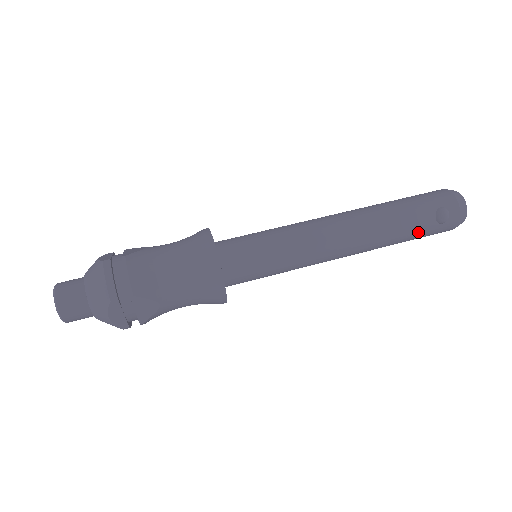
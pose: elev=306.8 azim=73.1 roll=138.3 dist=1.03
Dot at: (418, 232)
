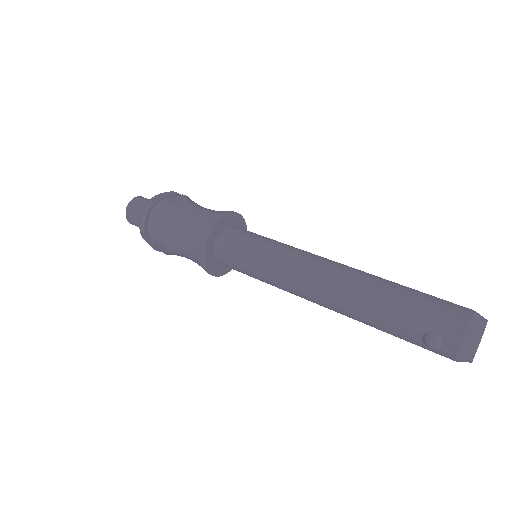
Dot at: (399, 336)
